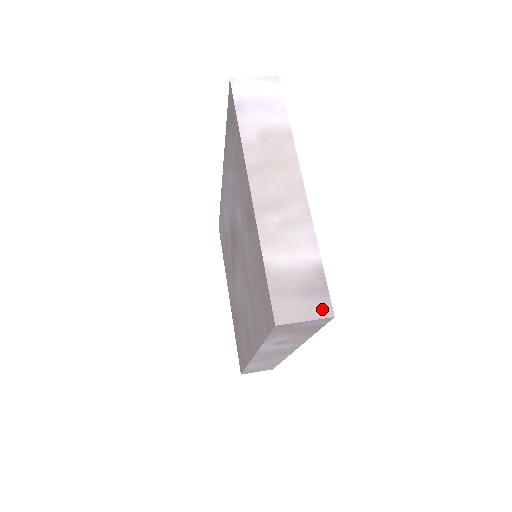
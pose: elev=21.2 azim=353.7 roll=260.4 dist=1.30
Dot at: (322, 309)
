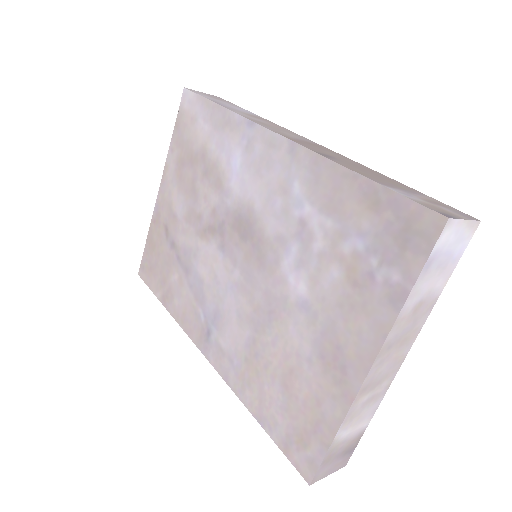
Dot at: (343, 463)
